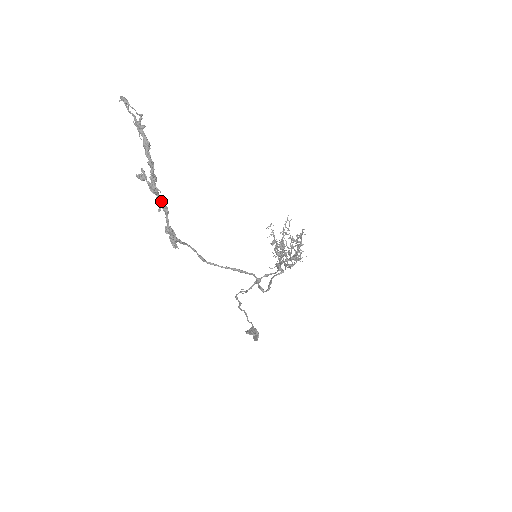
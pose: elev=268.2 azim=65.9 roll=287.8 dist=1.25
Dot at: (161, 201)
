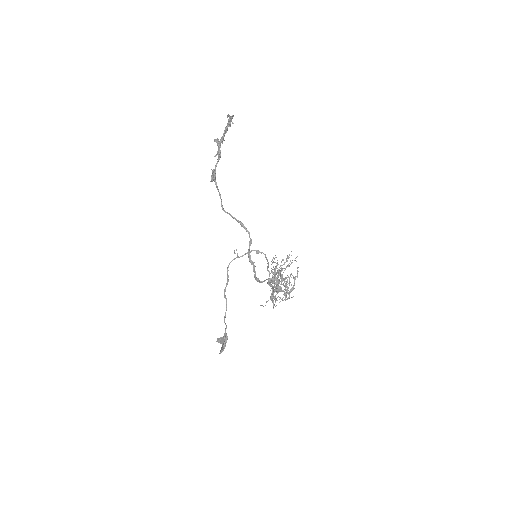
Dot at: (220, 150)
